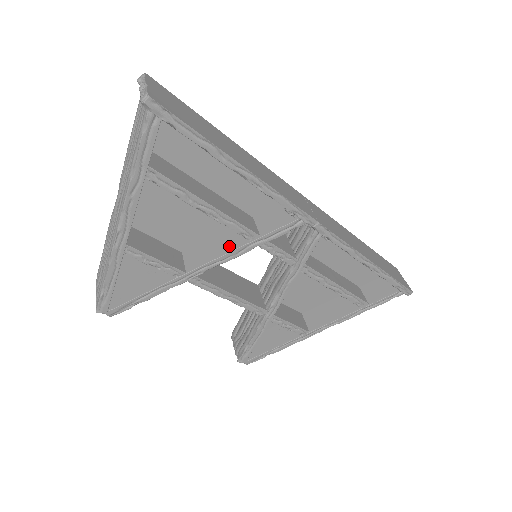
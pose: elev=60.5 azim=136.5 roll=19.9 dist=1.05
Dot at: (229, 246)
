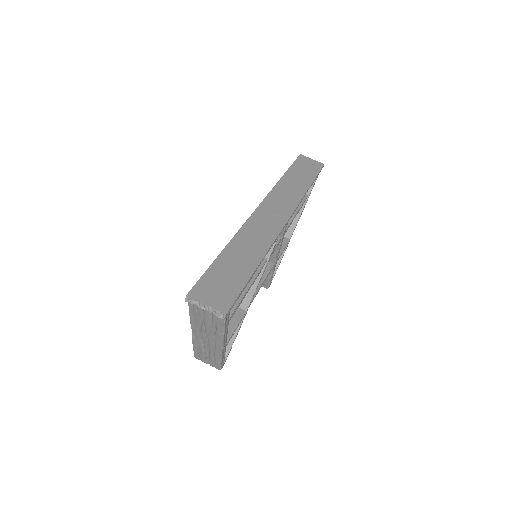
Dot at: occluded
